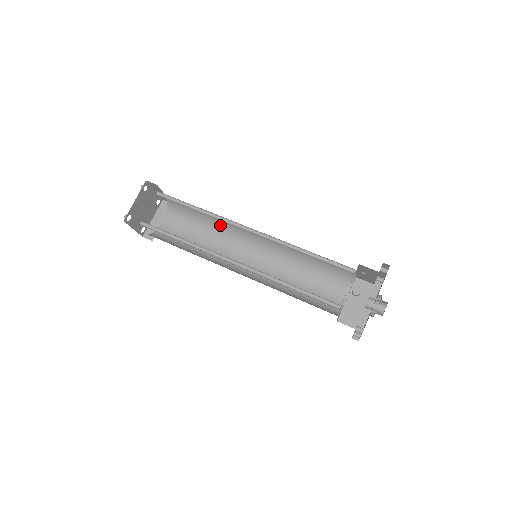
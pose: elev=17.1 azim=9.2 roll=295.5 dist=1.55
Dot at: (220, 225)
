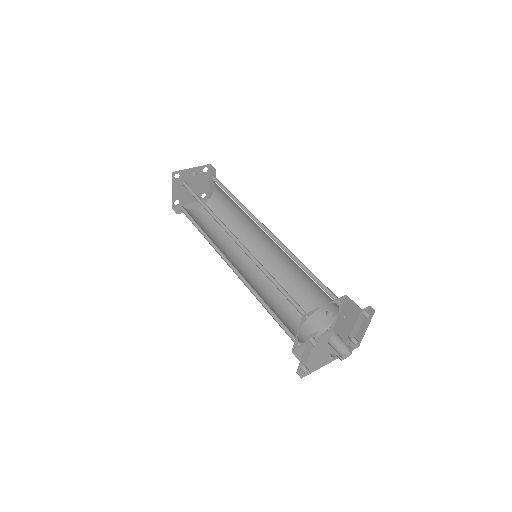
Dot at: (241, 230)
